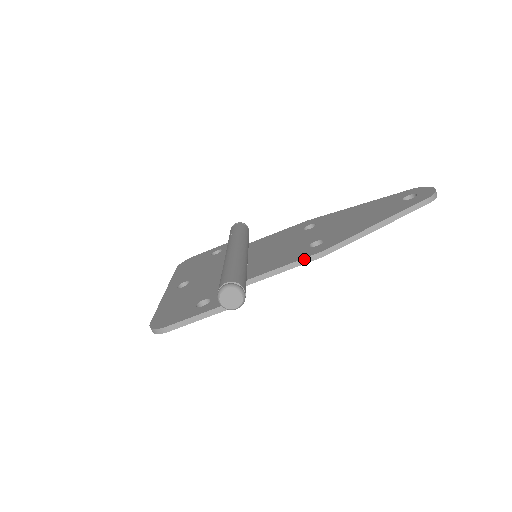
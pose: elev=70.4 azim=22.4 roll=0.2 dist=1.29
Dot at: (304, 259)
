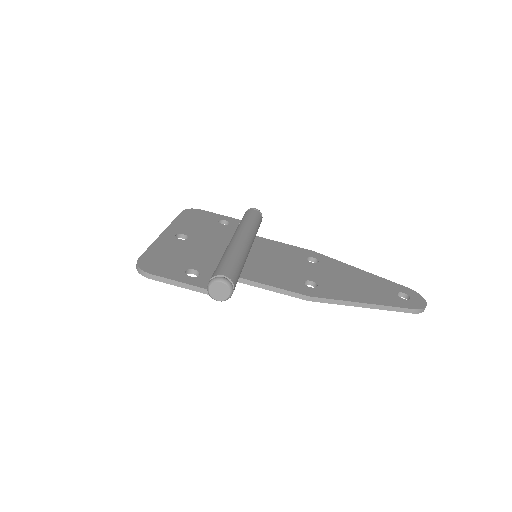
Dot at: (294, 293)
